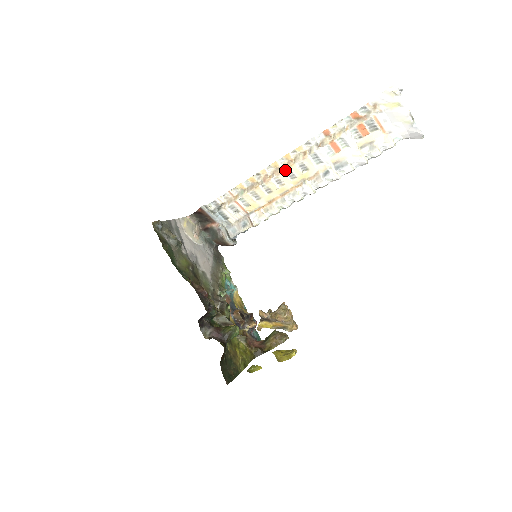
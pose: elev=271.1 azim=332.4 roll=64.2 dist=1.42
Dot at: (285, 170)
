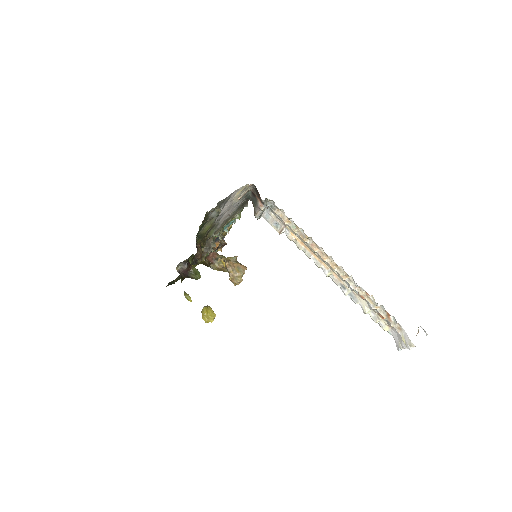
Dot at: (327, 262)
